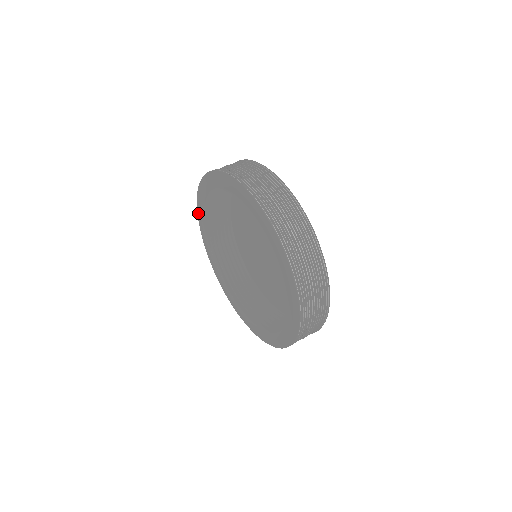
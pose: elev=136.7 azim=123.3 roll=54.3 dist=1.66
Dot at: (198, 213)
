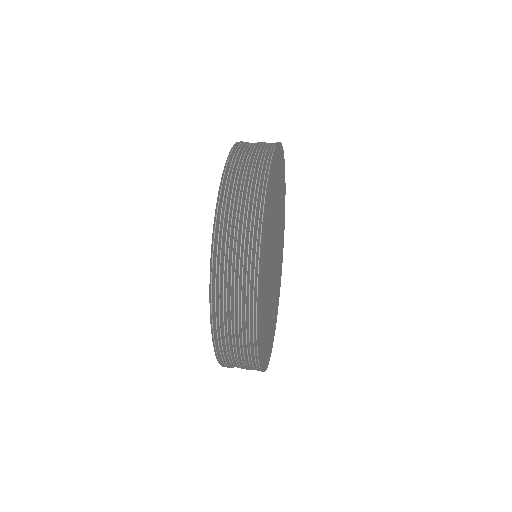
Dot at: occluded
